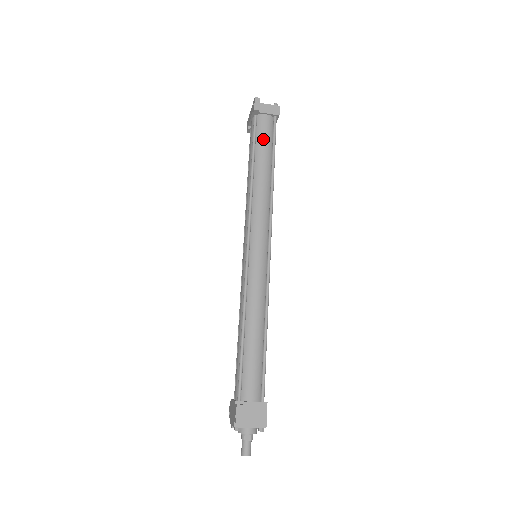
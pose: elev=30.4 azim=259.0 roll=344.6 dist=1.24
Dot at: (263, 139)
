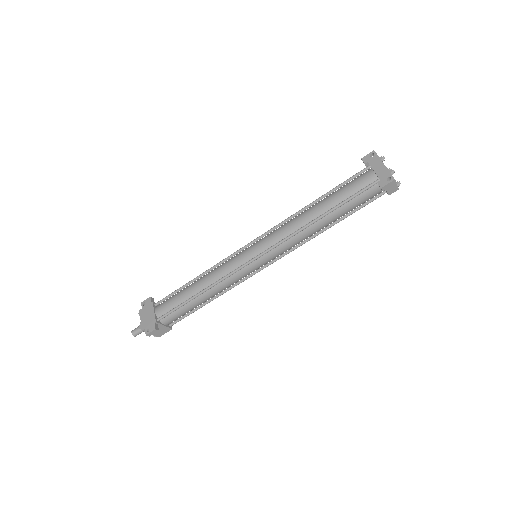
Dot at: (357, 203)
